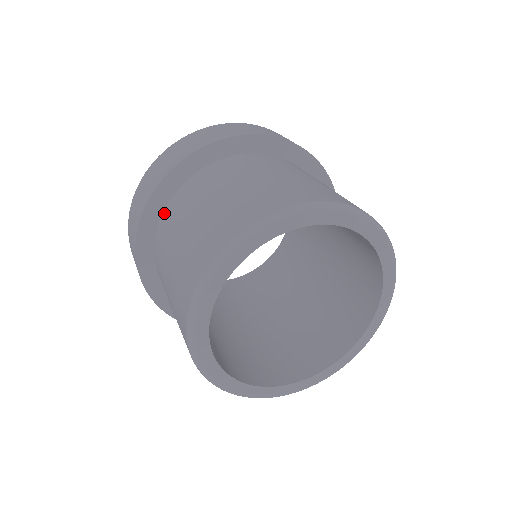
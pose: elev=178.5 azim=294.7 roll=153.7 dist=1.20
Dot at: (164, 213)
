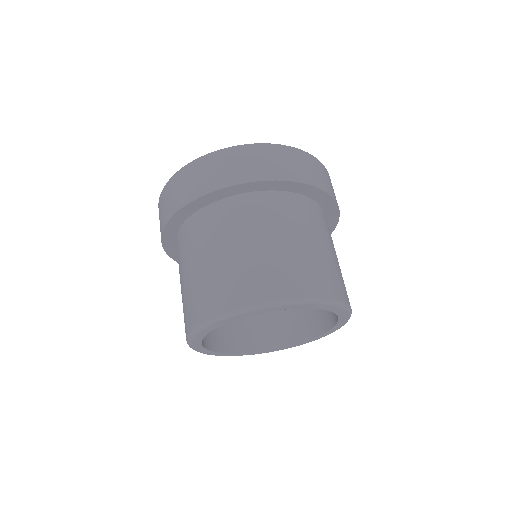
Dot at: (179, 233)
